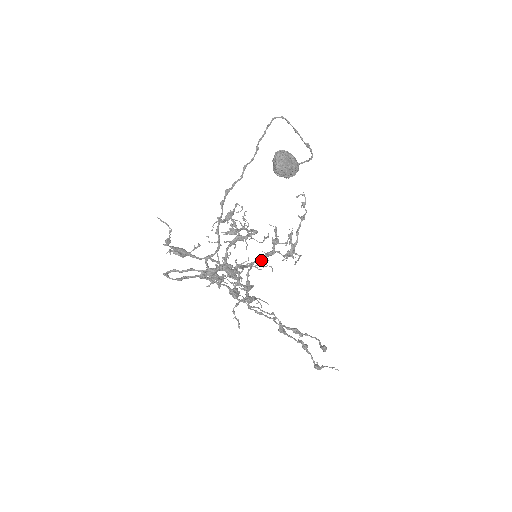
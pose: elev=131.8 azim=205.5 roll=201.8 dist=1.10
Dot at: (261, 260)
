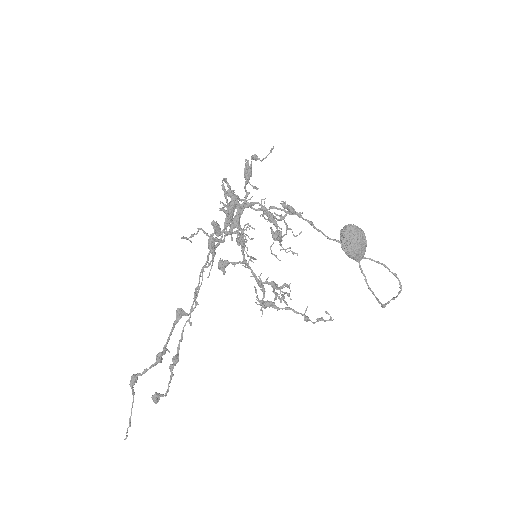
Dot at: (253, 257)
